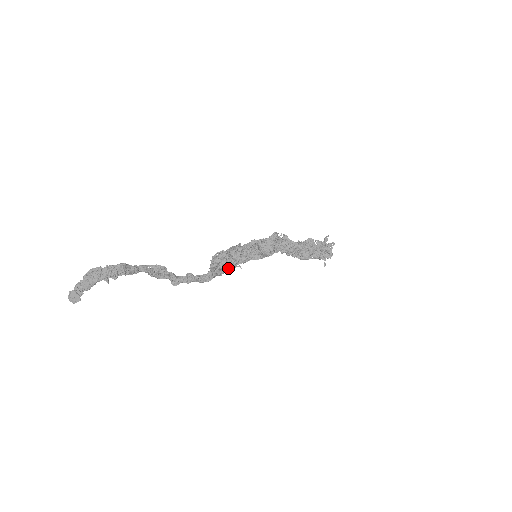
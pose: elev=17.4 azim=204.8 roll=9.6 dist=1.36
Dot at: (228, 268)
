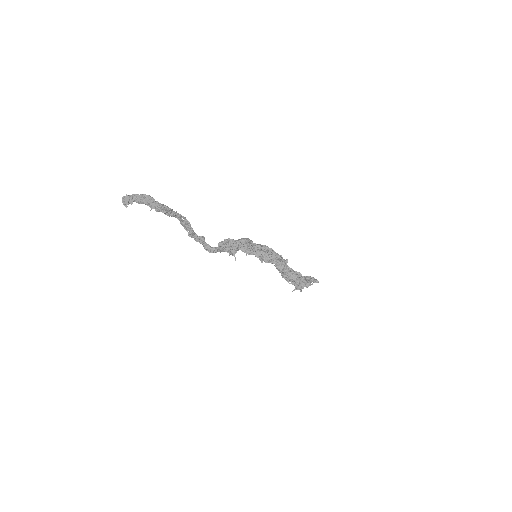
Dot at: (229, 252)
